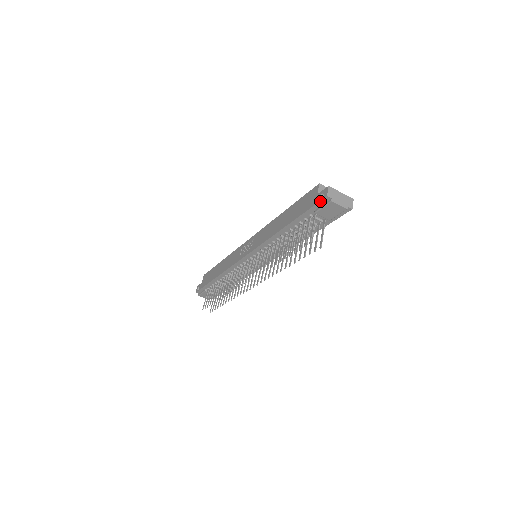
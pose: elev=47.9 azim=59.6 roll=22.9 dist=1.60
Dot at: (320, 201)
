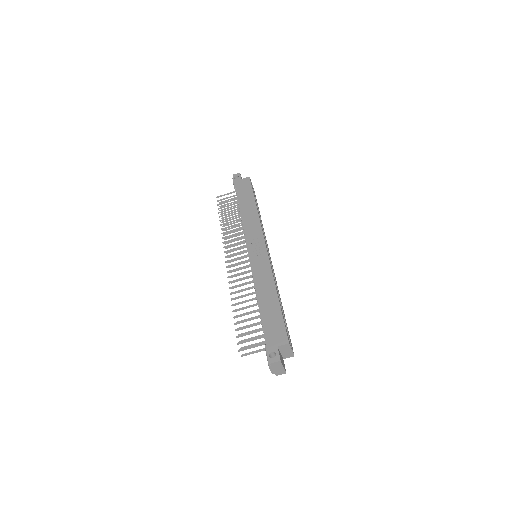
Dot at: (268, 355)
